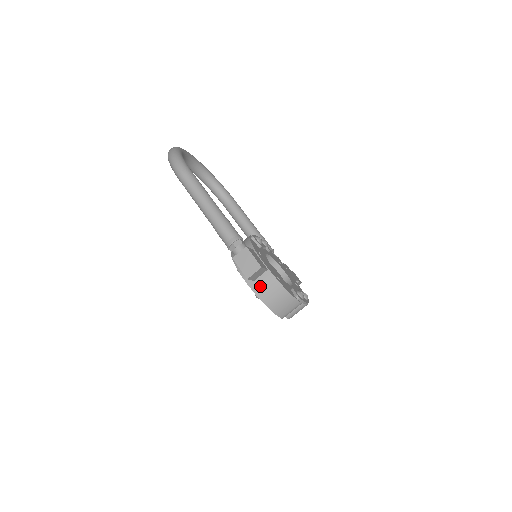
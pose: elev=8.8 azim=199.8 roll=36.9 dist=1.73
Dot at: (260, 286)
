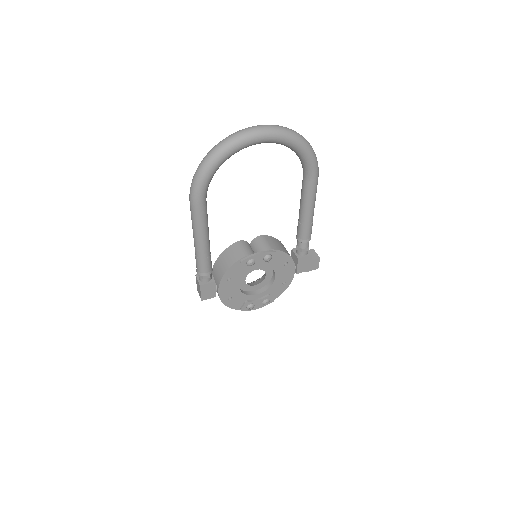
Dot at: occluded
